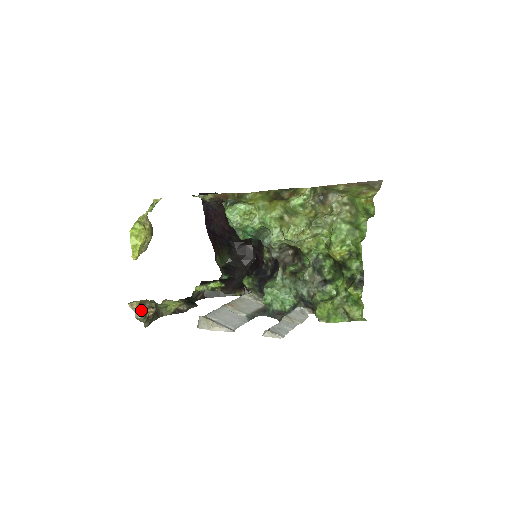
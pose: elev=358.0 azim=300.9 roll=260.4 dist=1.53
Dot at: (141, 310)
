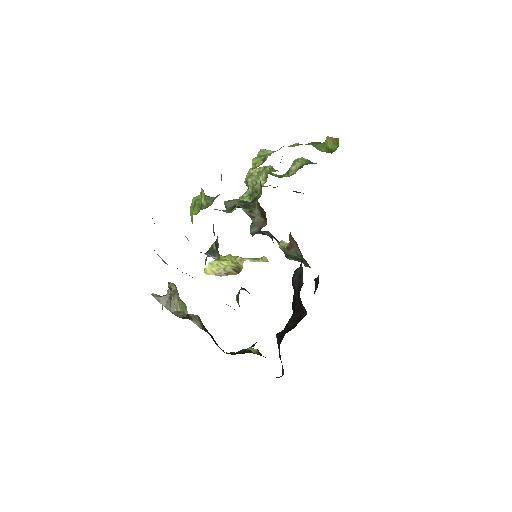
Dot at: occluded
